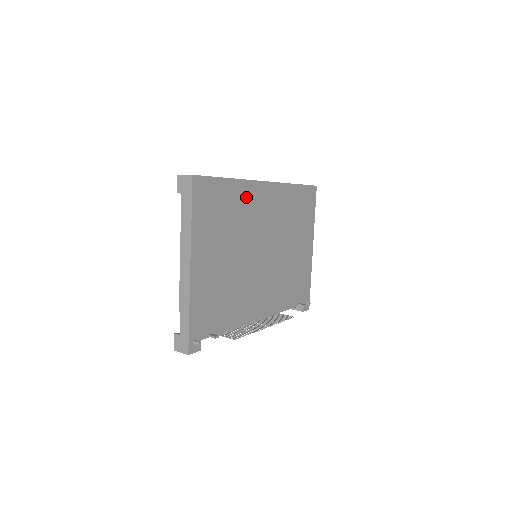
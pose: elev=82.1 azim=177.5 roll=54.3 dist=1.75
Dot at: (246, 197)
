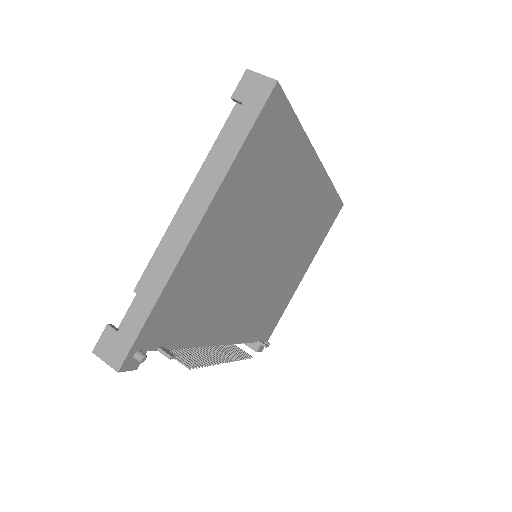
Dot at: (298, 167)
